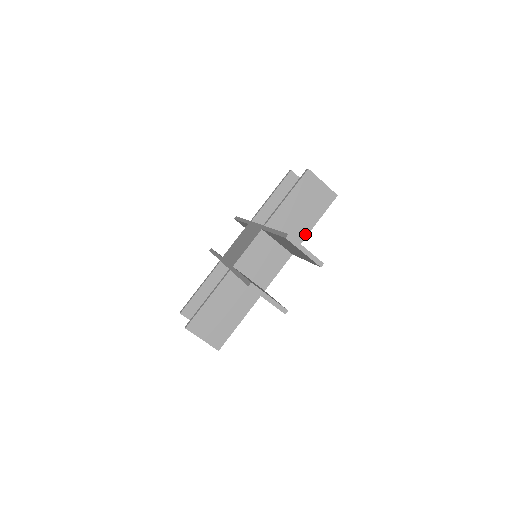
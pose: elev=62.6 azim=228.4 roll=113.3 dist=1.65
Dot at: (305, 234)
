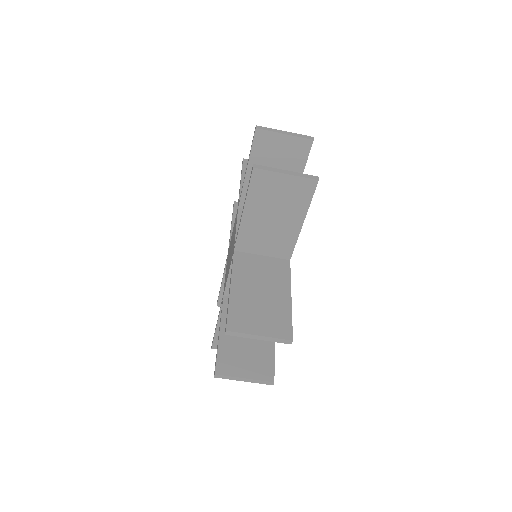
Dot at: occluded
